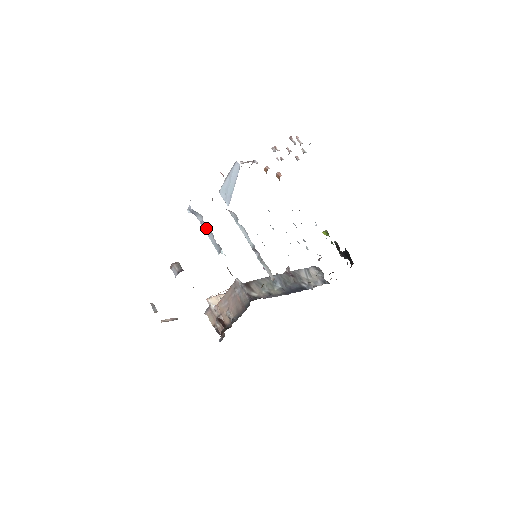
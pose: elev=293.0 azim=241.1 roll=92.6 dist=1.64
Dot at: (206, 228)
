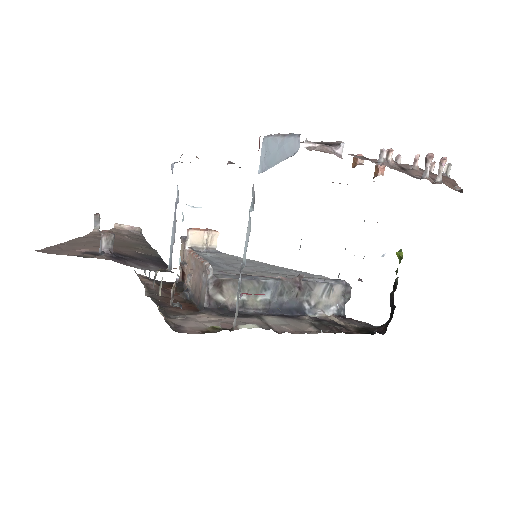
Dot at: (175, 219)
